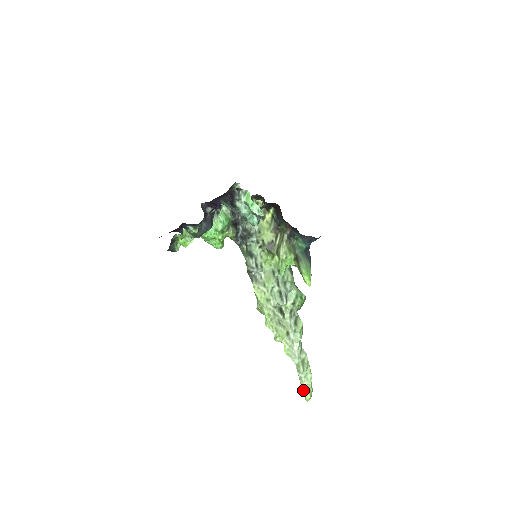
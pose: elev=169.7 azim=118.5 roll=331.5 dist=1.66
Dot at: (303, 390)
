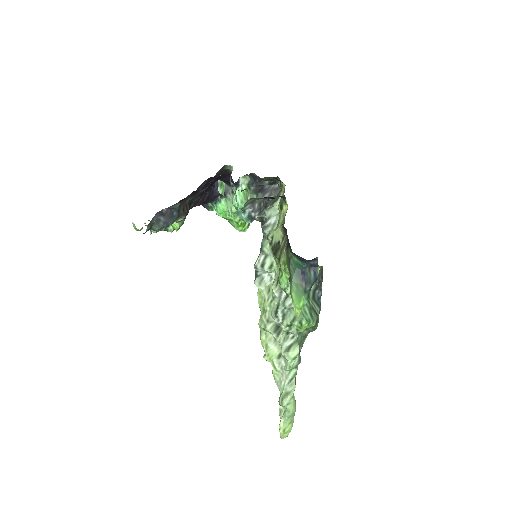
Dot at: occluded
